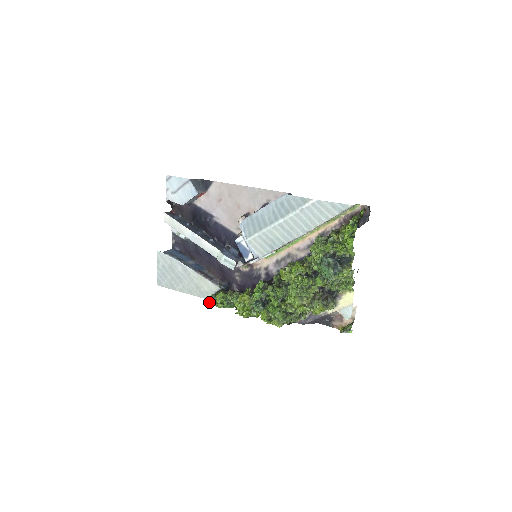
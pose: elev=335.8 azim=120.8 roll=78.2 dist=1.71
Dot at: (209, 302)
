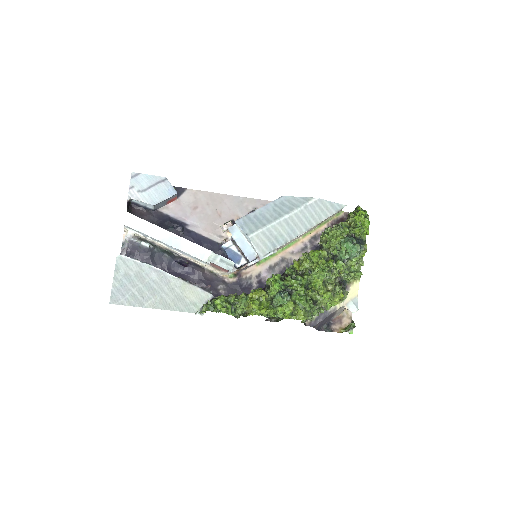
Dot at: (207, 309)
